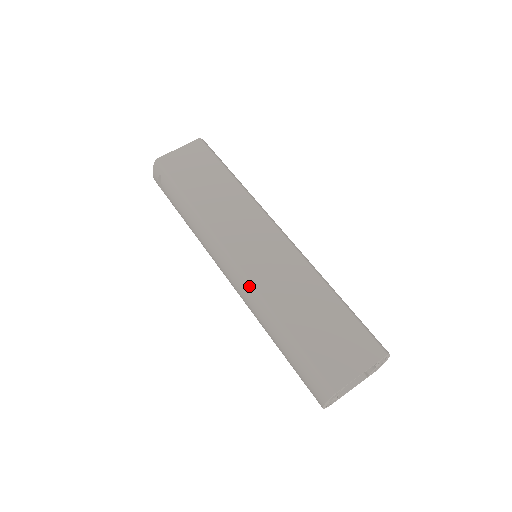
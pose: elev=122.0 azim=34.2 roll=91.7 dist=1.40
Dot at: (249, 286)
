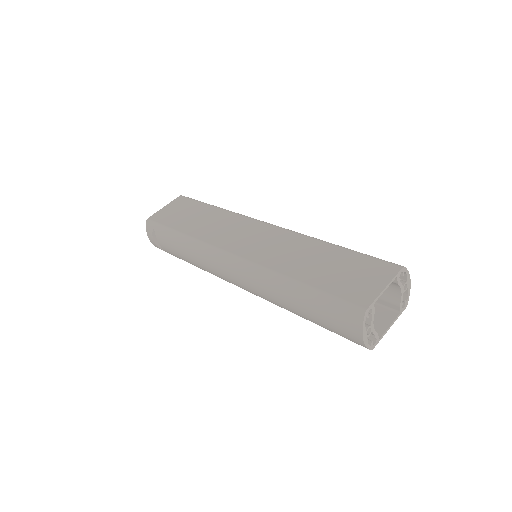
Dot at: (254, 268)
